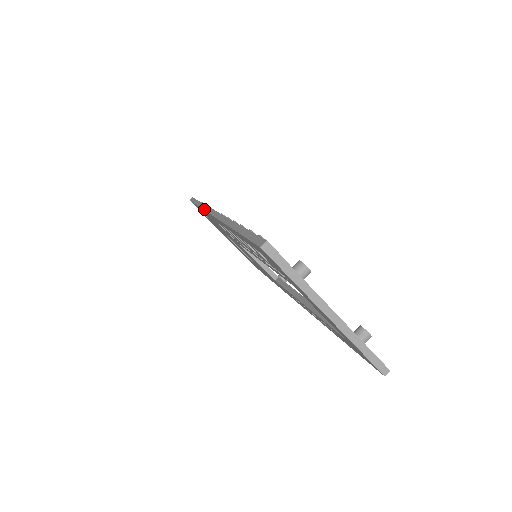
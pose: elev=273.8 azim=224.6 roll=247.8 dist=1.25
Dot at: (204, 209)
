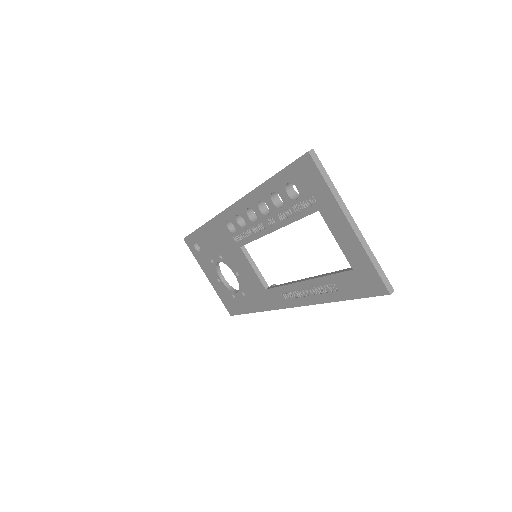
Dot at: occluded
